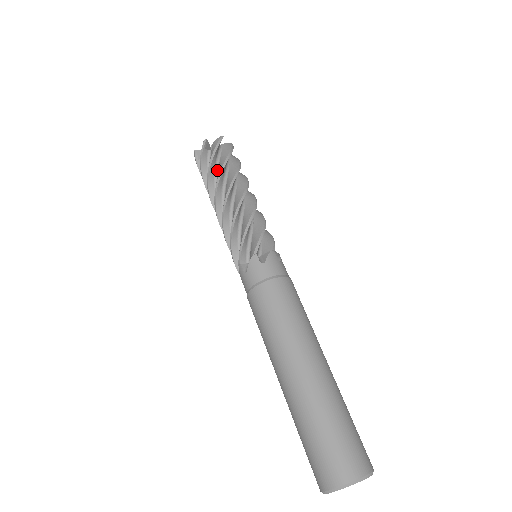
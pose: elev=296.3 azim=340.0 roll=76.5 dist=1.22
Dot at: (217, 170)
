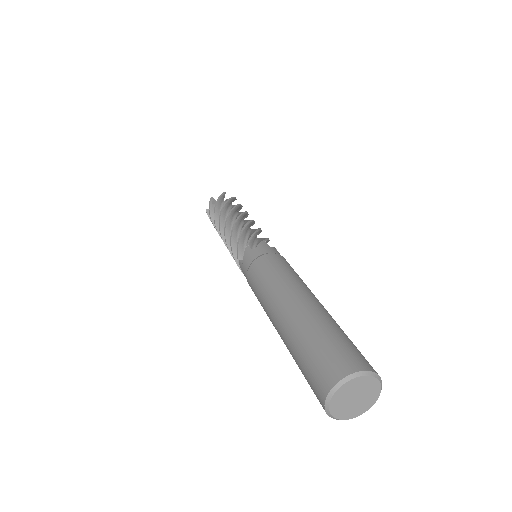
Dot at: (230, 209)
